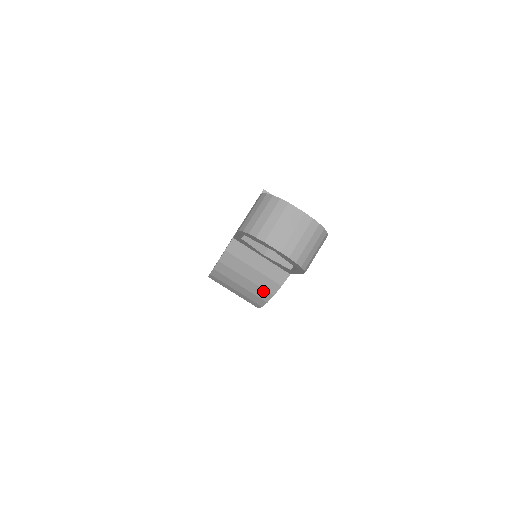
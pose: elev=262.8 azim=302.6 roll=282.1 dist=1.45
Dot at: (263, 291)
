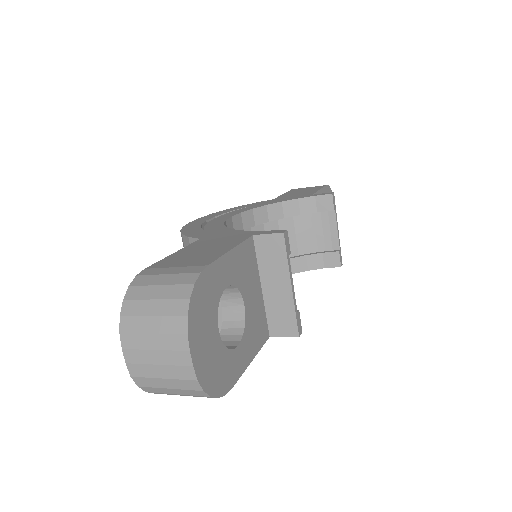
Dot at: occluded
